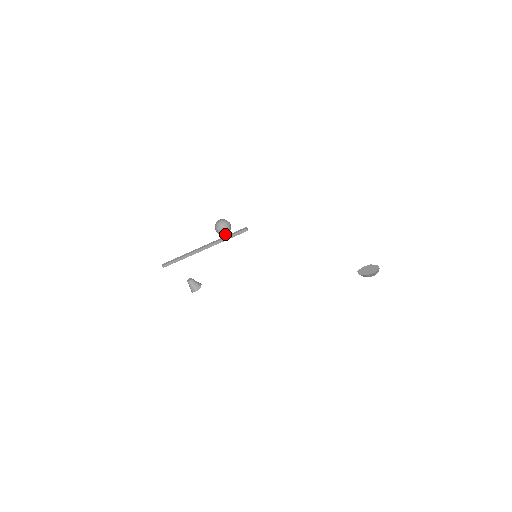
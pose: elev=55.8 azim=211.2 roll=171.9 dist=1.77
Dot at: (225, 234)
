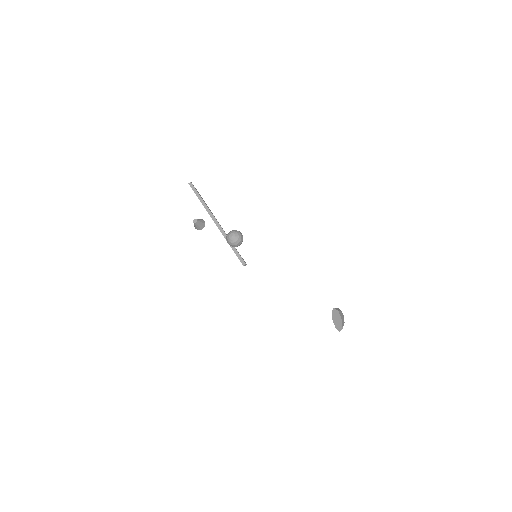
Dot at: occluded
